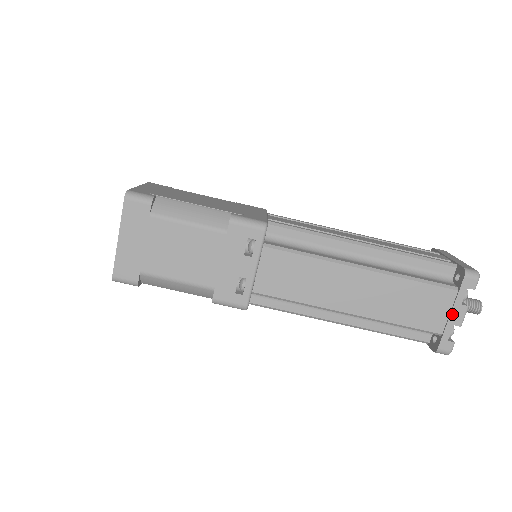
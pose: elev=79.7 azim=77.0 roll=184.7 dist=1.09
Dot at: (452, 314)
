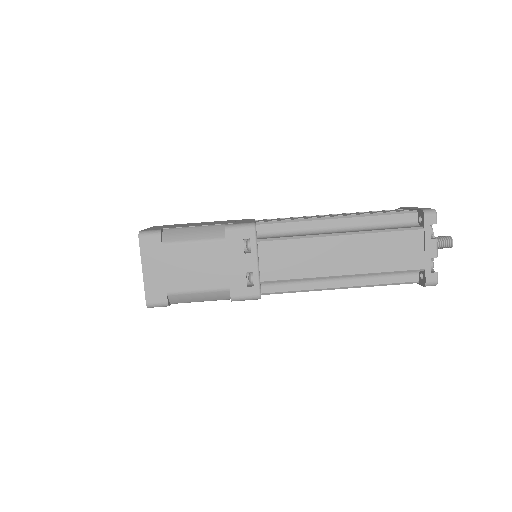
Dot at: (426, 249)
